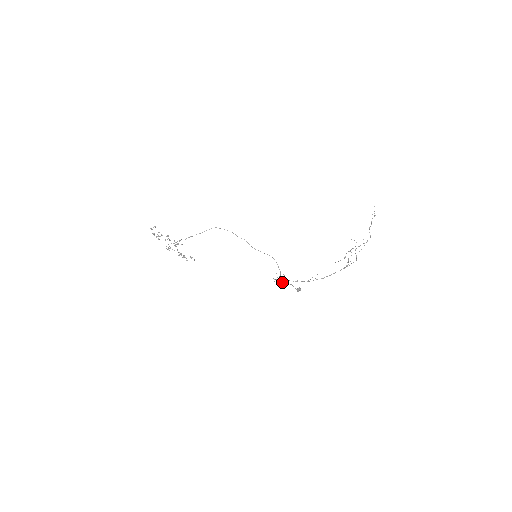
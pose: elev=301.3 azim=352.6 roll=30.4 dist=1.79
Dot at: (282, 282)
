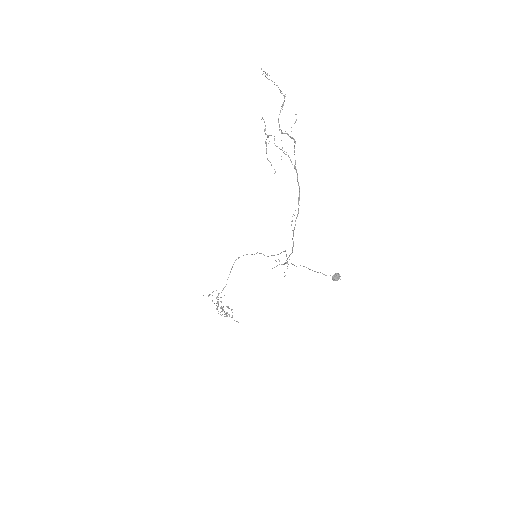
Dot at: occluded
